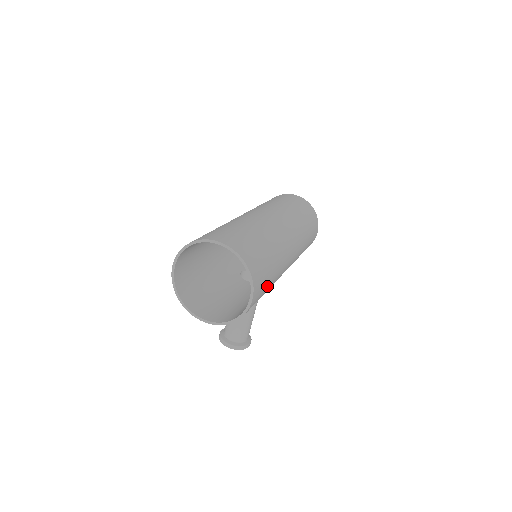
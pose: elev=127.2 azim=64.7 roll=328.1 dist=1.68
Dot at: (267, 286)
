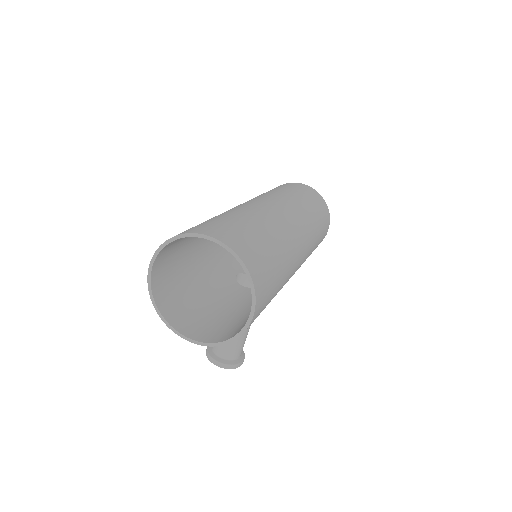
Dot at: (271, 297)
